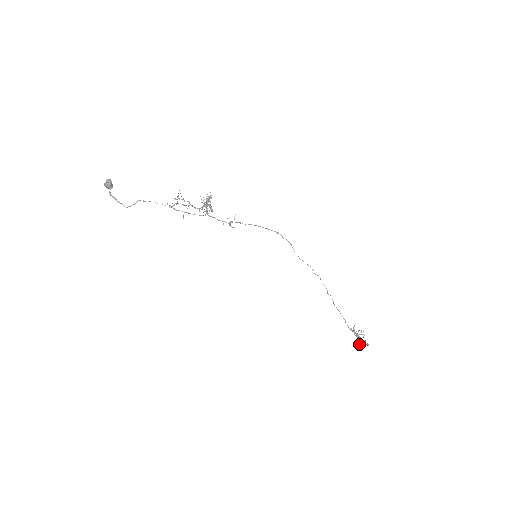
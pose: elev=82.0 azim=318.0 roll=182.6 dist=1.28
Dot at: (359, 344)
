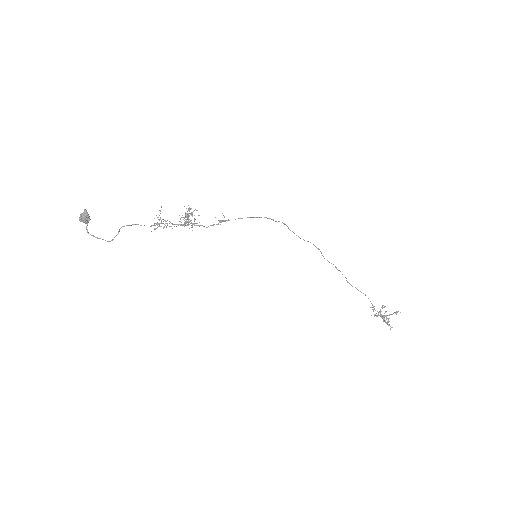
Dot at: (388, 324)
